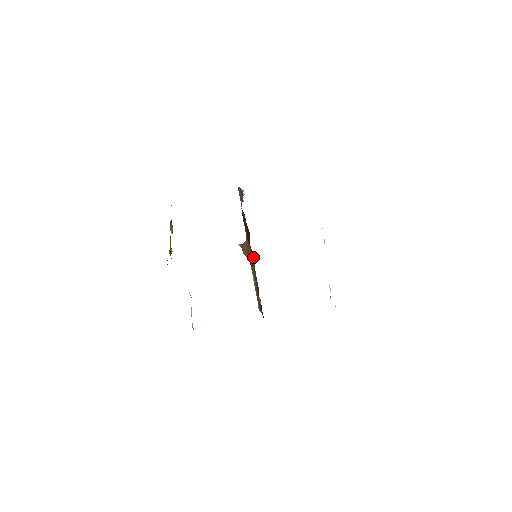
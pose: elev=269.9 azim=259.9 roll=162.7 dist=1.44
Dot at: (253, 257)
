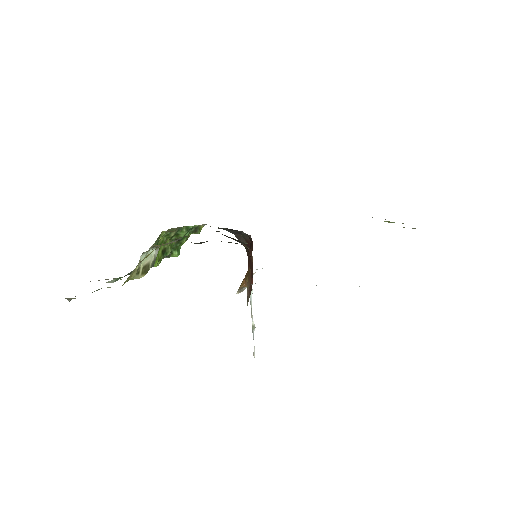
Dot at: (252, 249)
